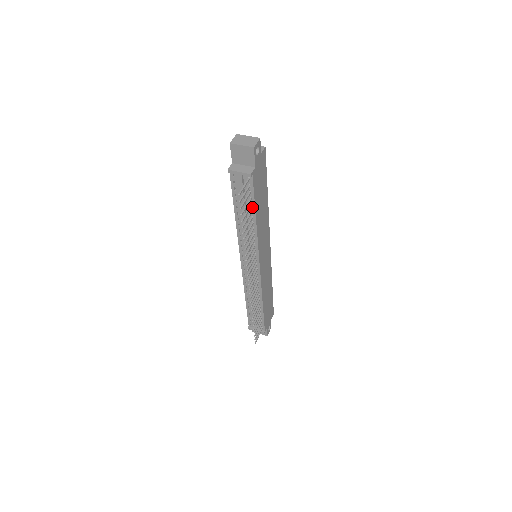
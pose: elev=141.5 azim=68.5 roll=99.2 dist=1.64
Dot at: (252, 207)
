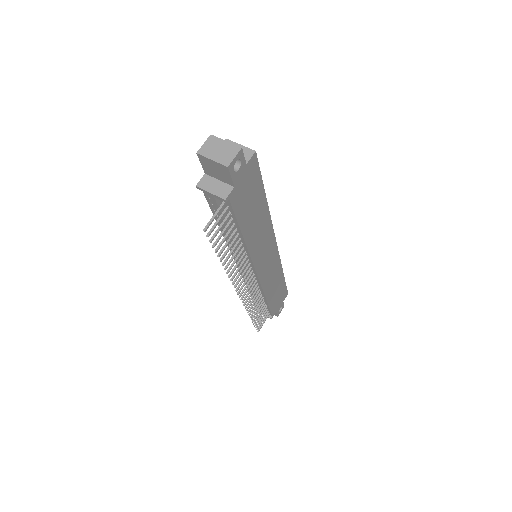
Dot at: (236, 226)
